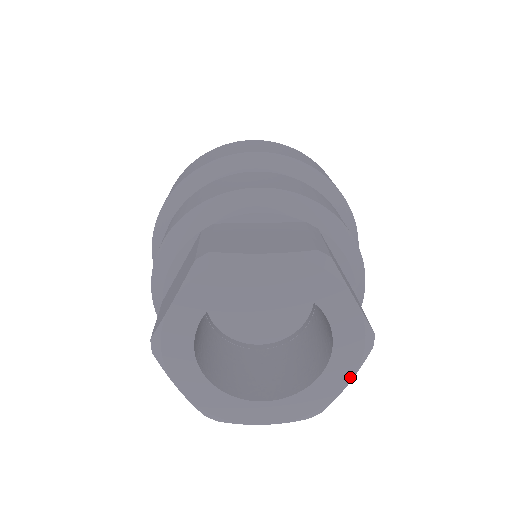
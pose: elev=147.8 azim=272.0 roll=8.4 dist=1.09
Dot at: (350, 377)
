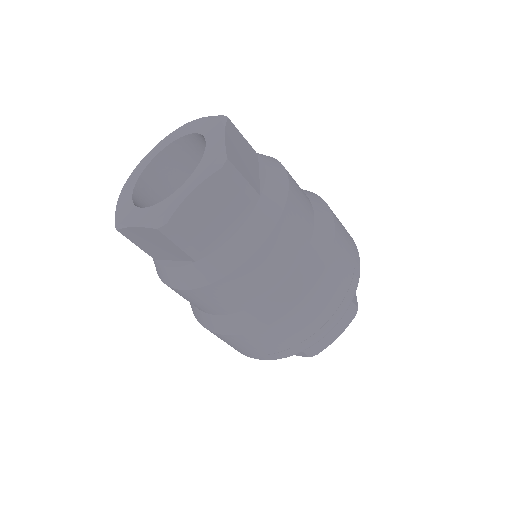
Dot at: (196, 186)
